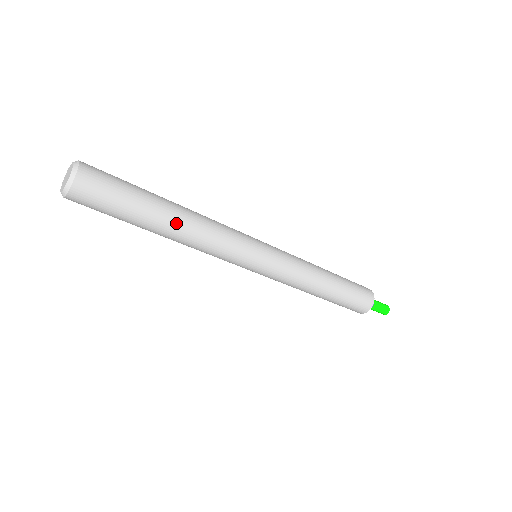
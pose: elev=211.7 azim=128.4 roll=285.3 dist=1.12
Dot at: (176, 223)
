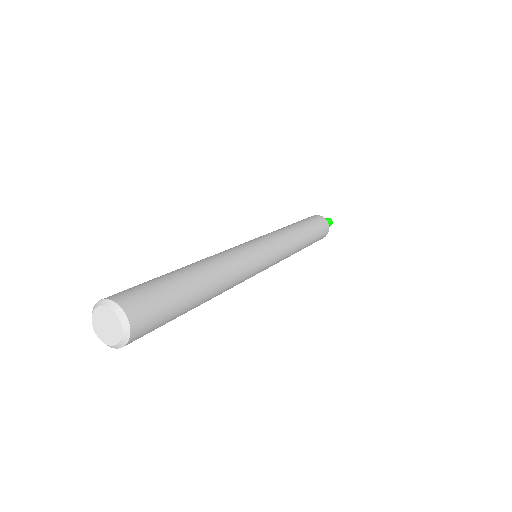
Dot at: occluded
